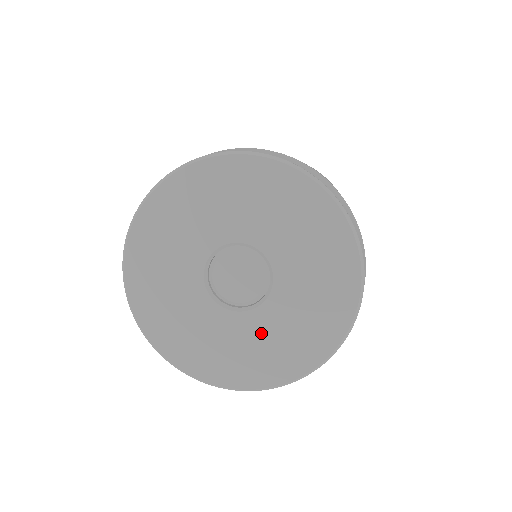
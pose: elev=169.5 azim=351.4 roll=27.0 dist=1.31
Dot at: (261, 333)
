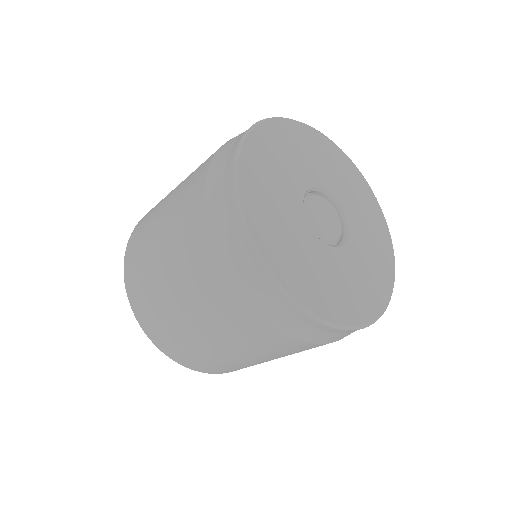
Dot at: (363, 249)
